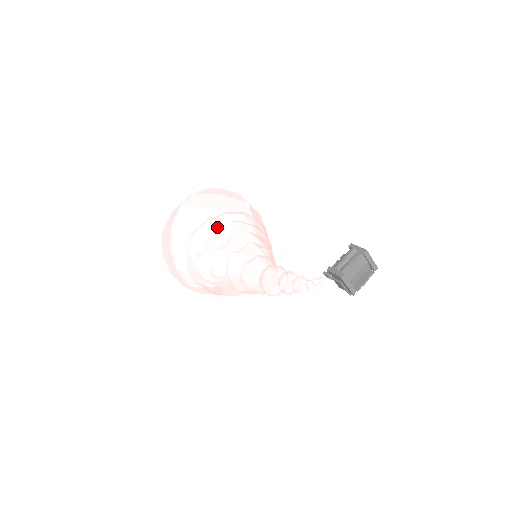
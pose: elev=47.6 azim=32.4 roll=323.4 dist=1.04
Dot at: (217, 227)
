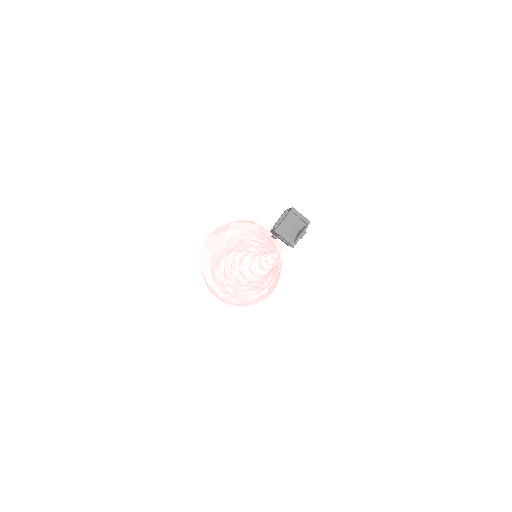
Dot at: (227, 242)
